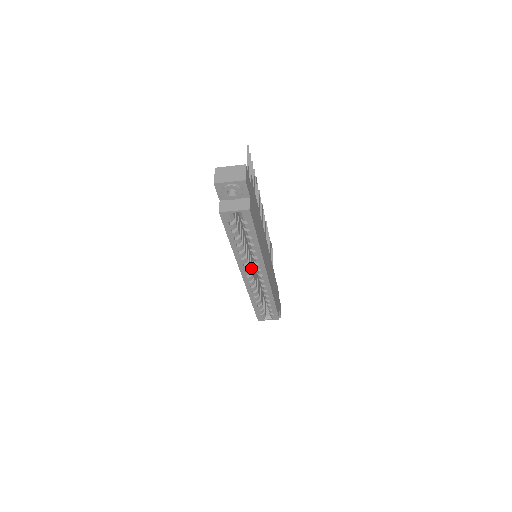
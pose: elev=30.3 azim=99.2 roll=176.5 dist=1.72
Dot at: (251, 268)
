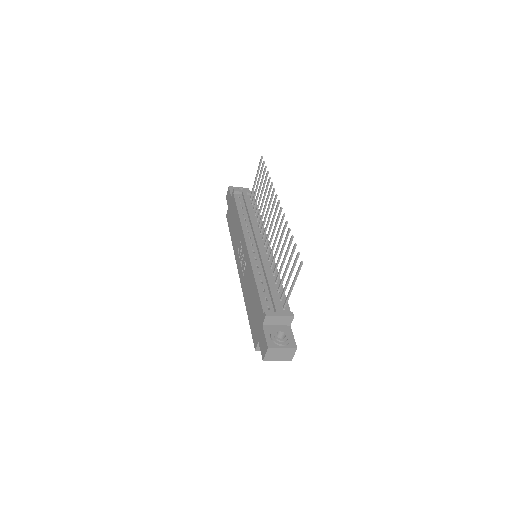
Dot at: occluded
